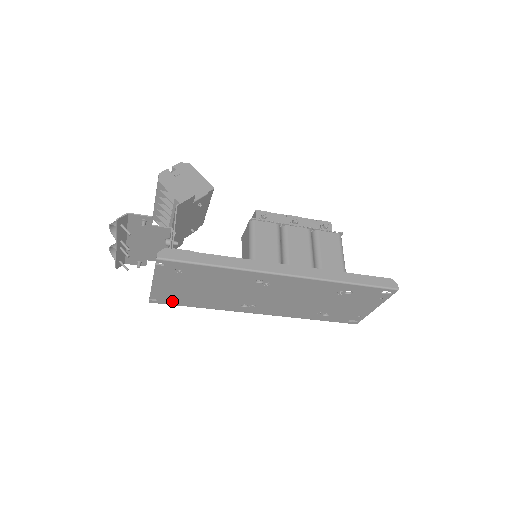
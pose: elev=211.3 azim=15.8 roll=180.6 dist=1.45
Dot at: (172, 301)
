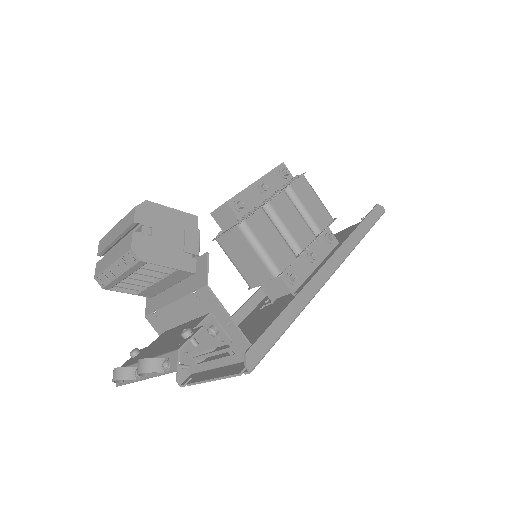
Dot at: occluded
